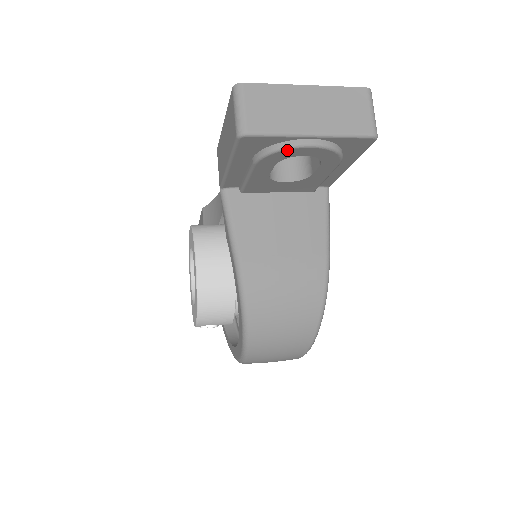
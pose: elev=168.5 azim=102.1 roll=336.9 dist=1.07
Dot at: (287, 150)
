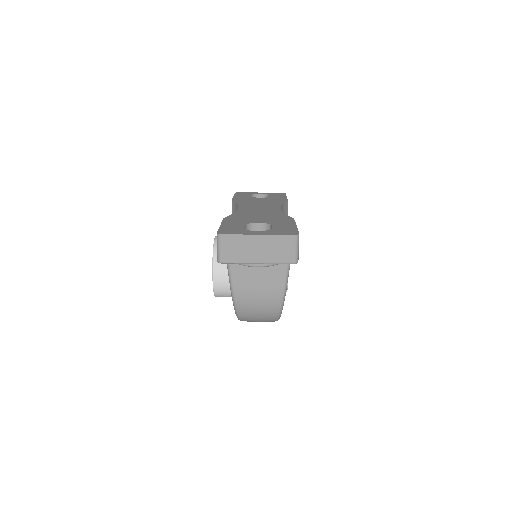
Dot at: occluded
